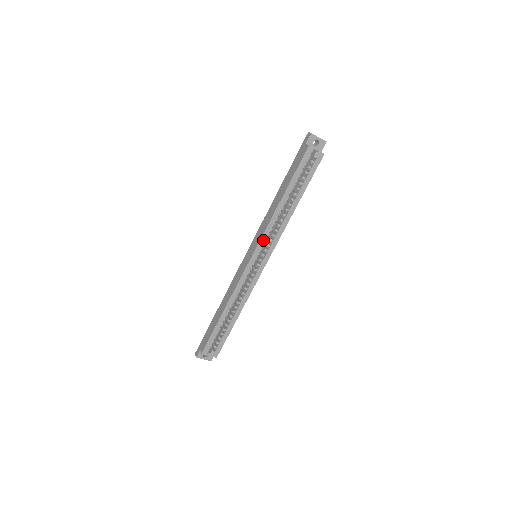
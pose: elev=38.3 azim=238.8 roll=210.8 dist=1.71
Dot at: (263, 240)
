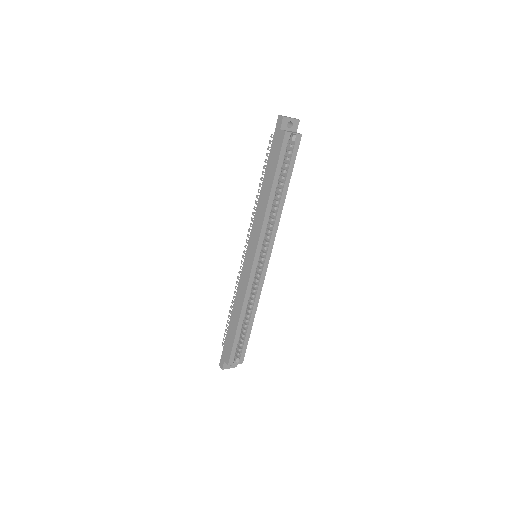
Dot at: (261, 240)
